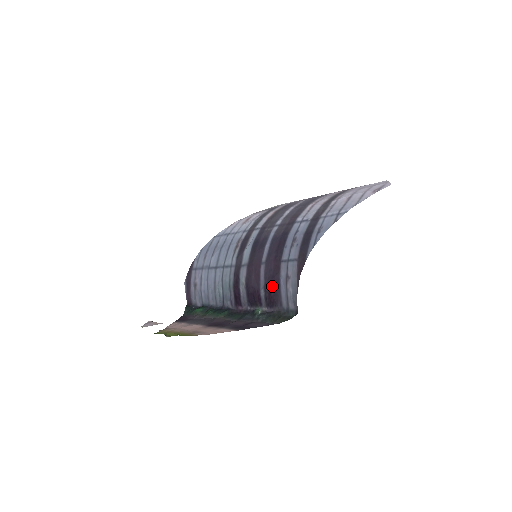
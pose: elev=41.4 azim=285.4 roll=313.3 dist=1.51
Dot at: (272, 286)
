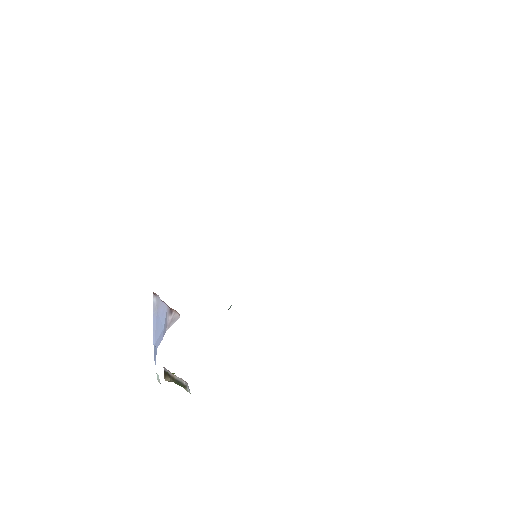
Dot at: occluded
